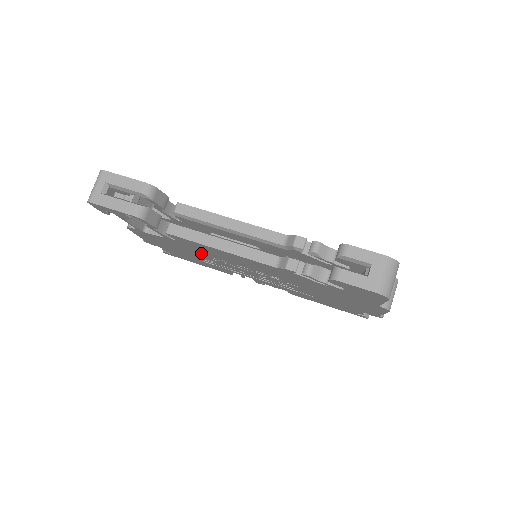
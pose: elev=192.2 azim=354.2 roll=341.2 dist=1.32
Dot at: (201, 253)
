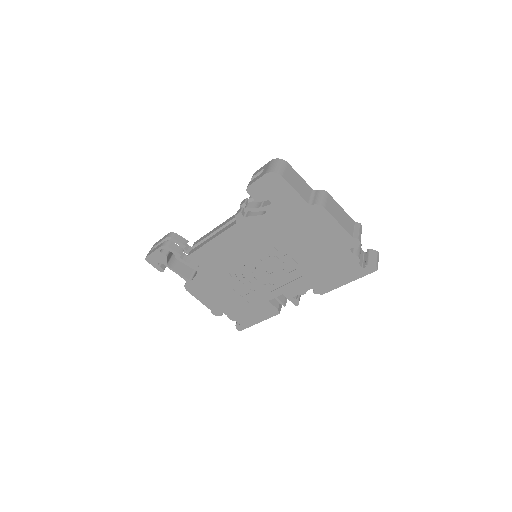
Dot at: (225, 275)
